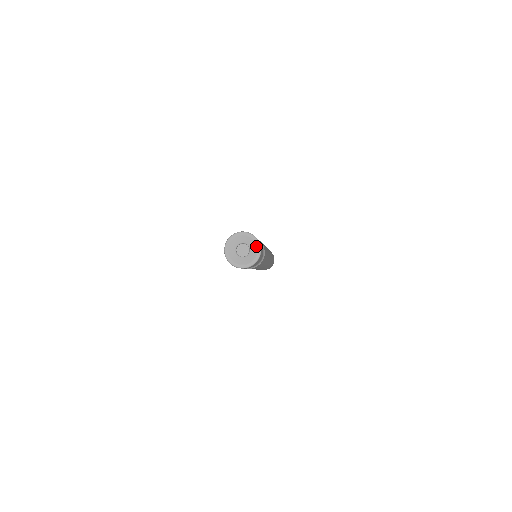
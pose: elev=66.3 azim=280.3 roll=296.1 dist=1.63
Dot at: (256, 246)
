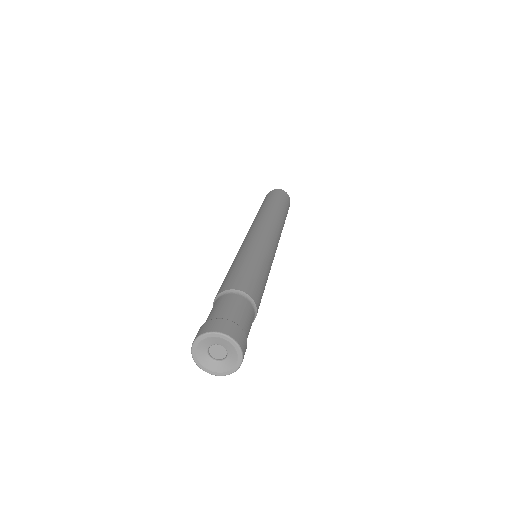
Dot at: (224, 340)
